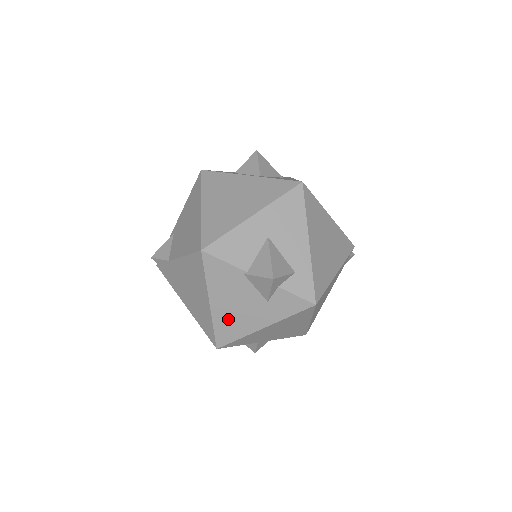
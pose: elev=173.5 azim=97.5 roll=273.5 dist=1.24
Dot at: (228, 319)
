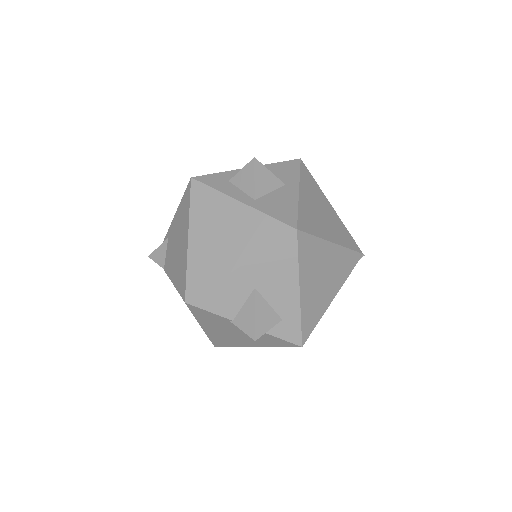
Dot at: (221, 337)
